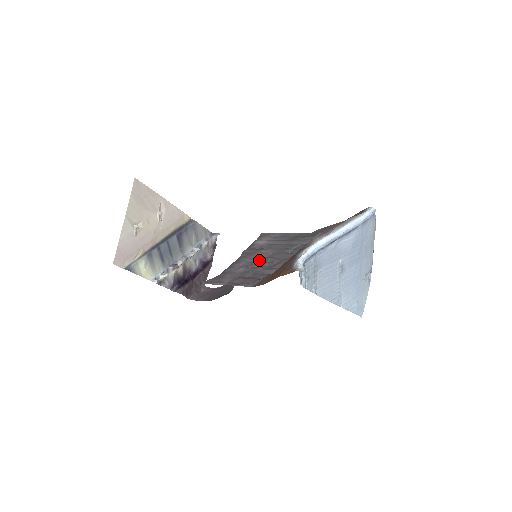
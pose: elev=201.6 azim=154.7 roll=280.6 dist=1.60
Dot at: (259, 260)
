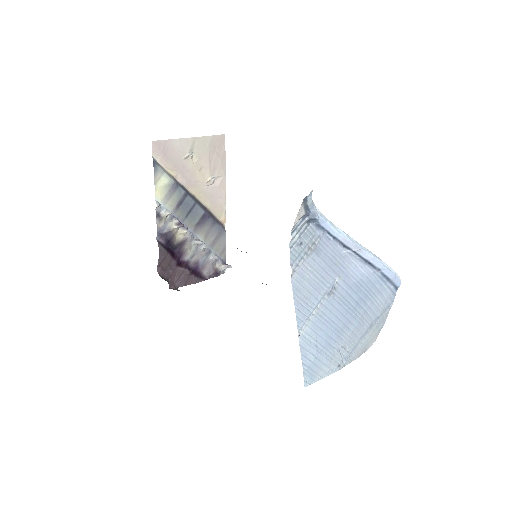
Dot at: occluded
